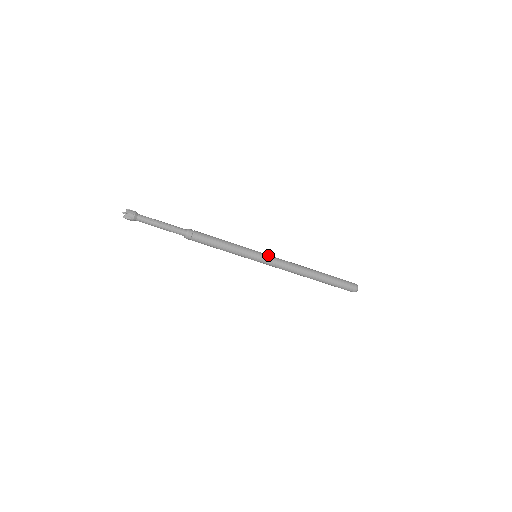
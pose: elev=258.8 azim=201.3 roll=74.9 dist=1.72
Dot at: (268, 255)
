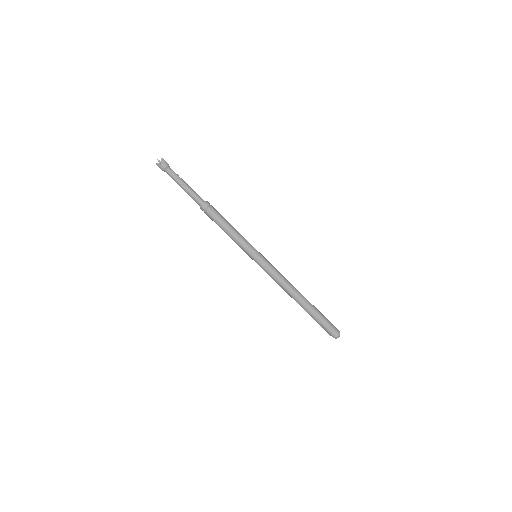
Dot at: (266, 263)
